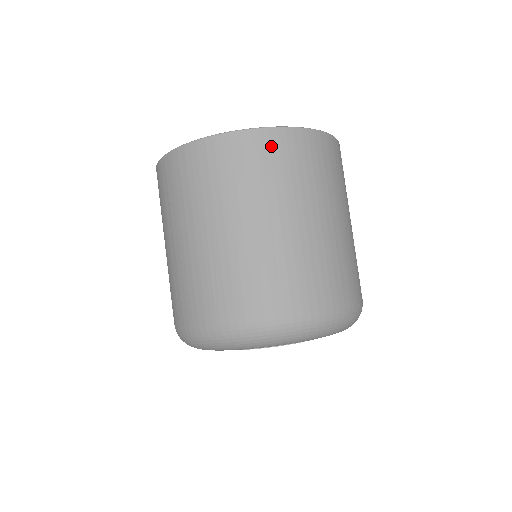
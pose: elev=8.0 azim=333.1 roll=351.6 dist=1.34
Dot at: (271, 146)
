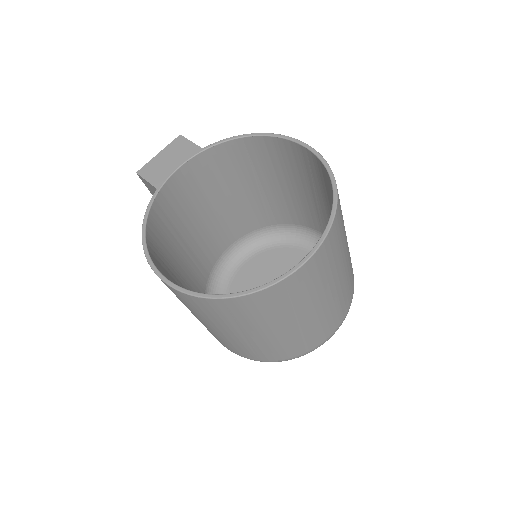
Dot at: (289, 288)
